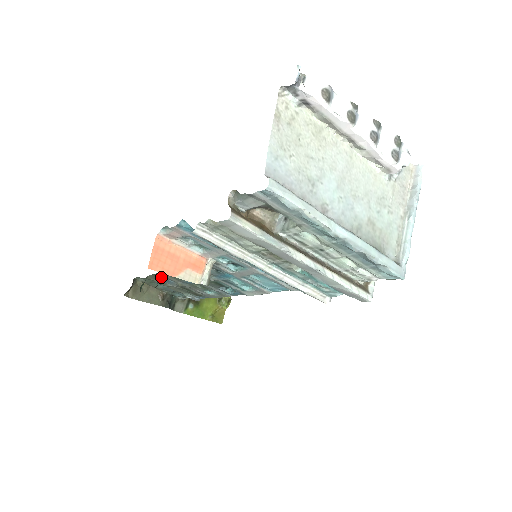
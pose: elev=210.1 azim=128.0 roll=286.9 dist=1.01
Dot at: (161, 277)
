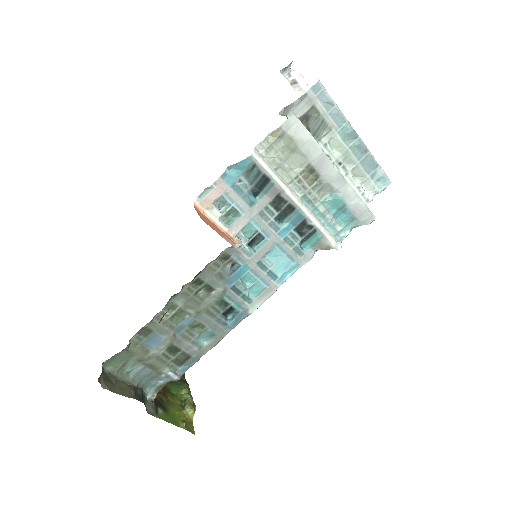
Dot at: (149, 332)
